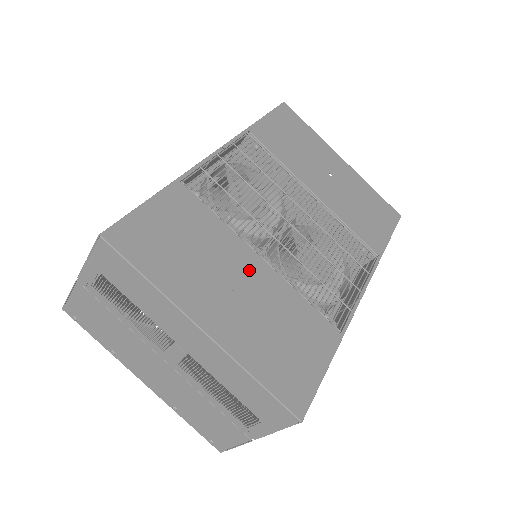
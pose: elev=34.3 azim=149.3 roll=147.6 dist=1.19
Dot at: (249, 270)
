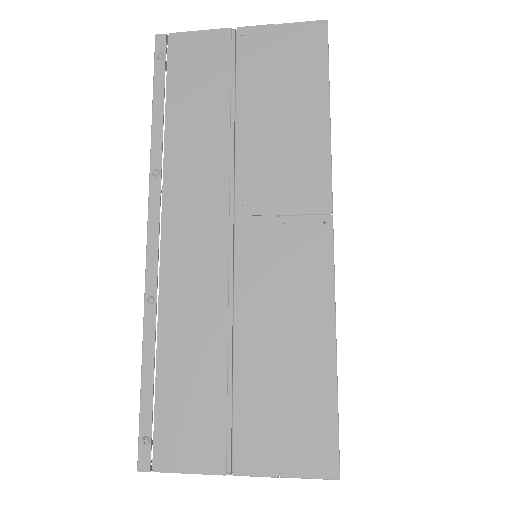
Dot at: occluded
